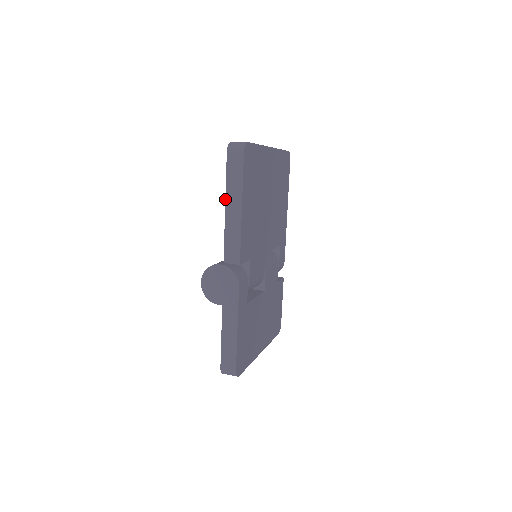
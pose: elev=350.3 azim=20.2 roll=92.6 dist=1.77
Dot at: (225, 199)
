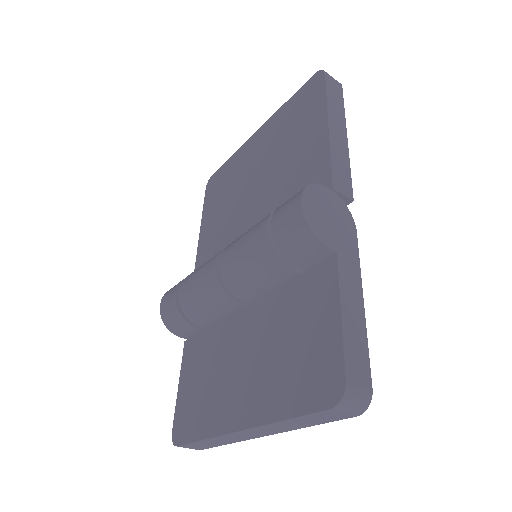
Dot at: (327, 114)
